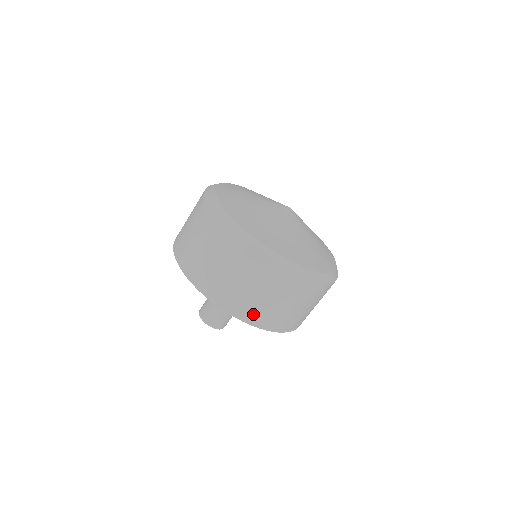
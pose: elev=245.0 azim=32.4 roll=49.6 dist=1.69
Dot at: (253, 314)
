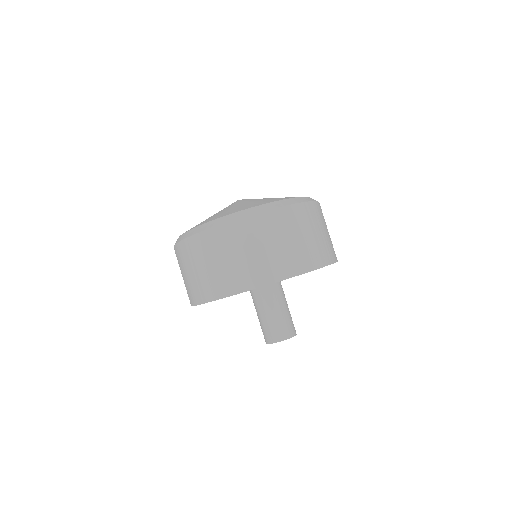
Dot at: (304, 260)
